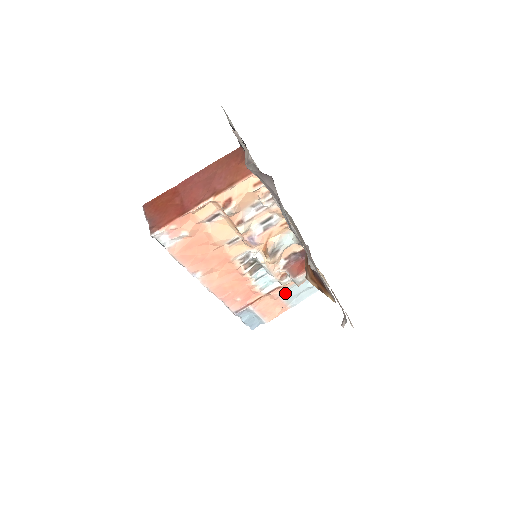
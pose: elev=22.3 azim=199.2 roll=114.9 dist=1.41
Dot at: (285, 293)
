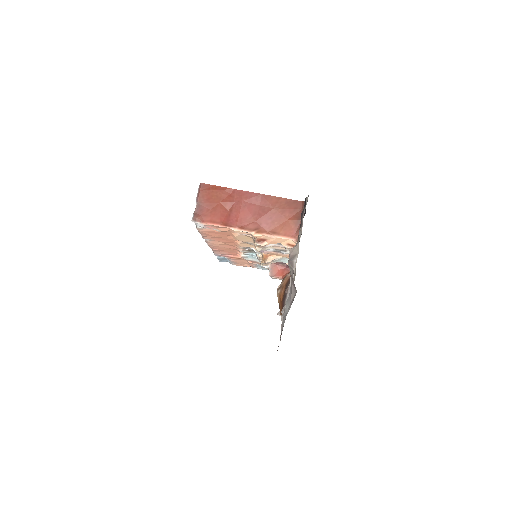
Dot at: (259, 265)
